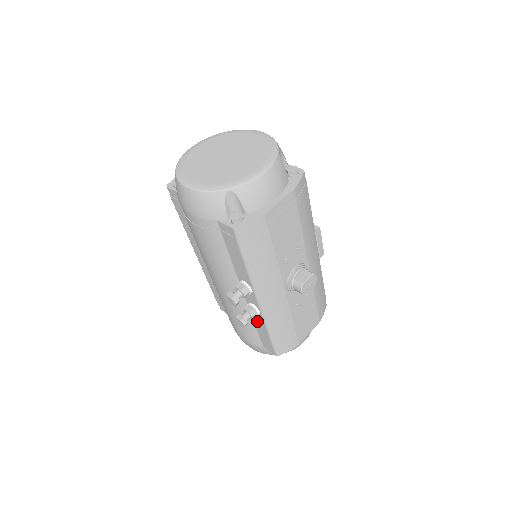
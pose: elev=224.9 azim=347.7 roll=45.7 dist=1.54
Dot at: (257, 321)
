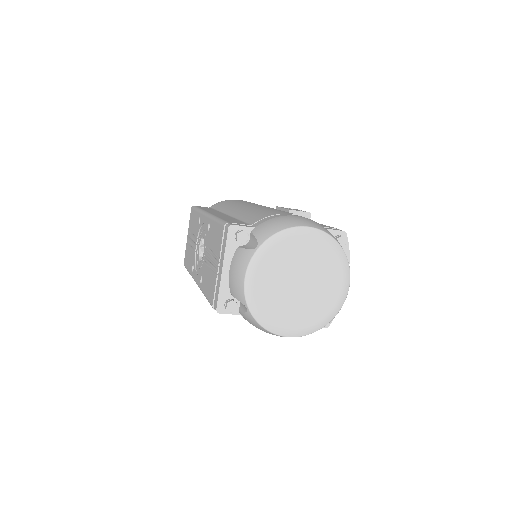
Dot at: occluded
